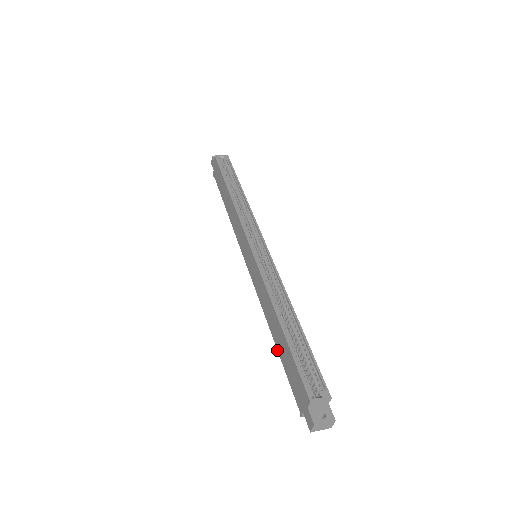
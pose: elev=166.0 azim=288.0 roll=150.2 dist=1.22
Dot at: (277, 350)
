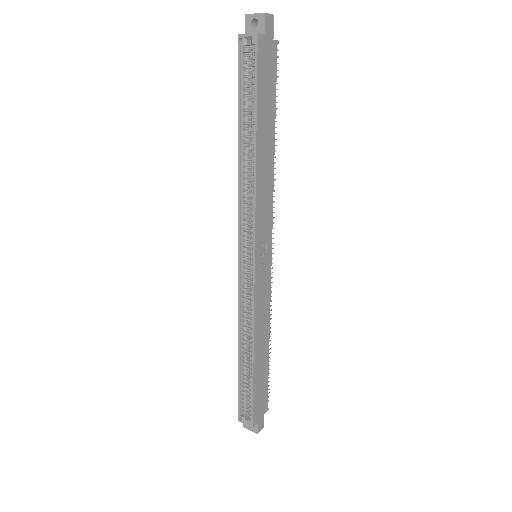
Dot at: occluded
